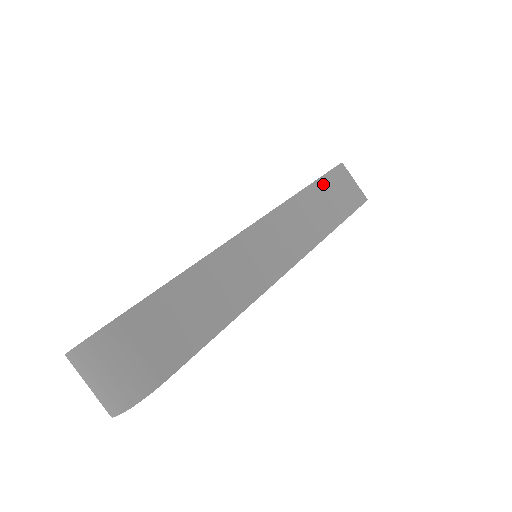
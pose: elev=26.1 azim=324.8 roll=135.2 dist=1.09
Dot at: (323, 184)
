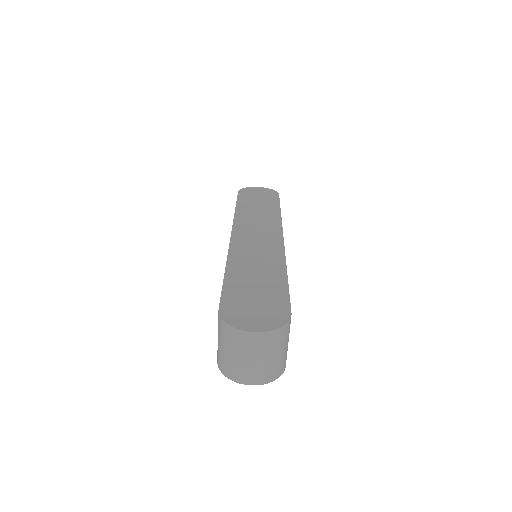
Dot at: occluded
